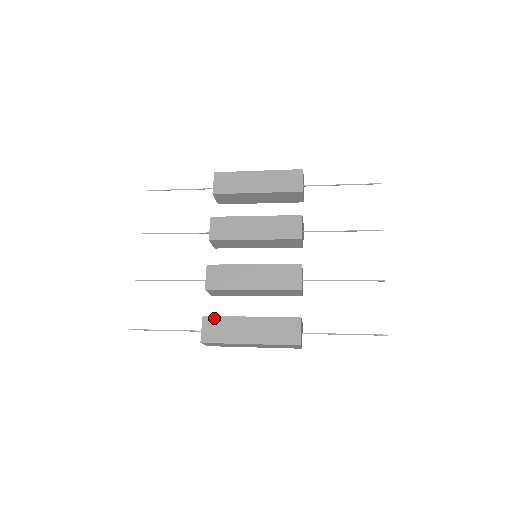
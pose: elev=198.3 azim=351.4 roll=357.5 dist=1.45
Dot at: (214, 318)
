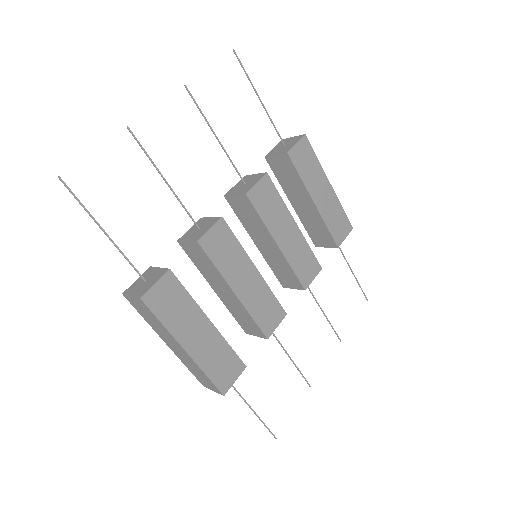
Dot at: (179, 284)
